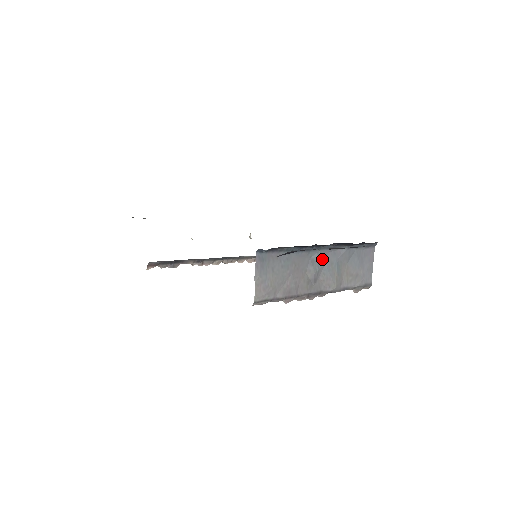
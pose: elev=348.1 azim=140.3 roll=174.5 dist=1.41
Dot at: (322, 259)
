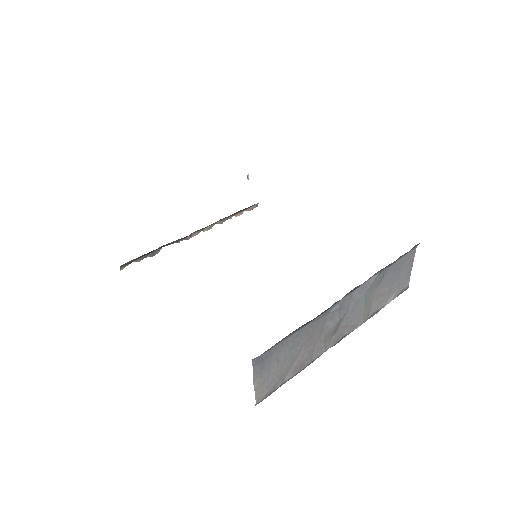
Dot at: (345, 305)
